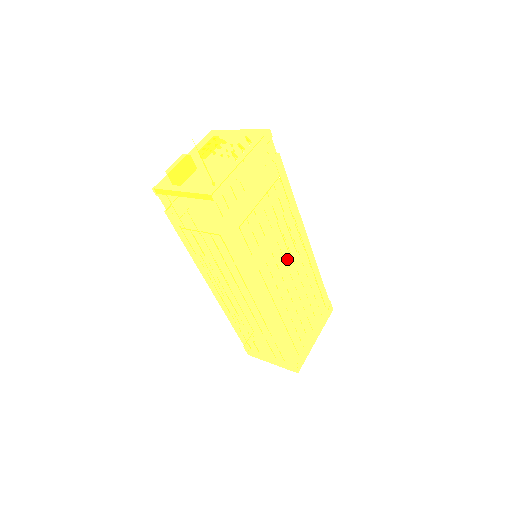
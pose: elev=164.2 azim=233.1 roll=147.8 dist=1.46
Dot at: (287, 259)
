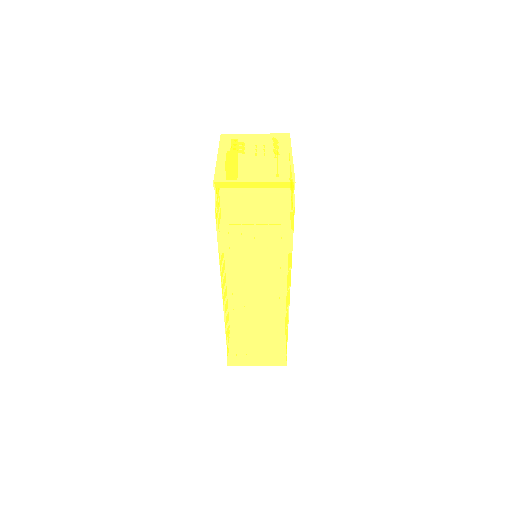
Dot at: occluded
